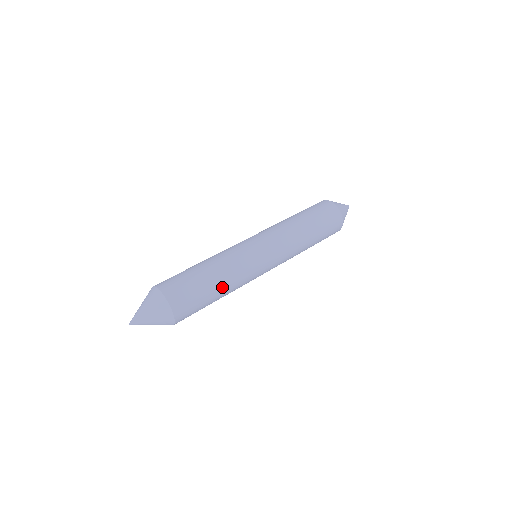
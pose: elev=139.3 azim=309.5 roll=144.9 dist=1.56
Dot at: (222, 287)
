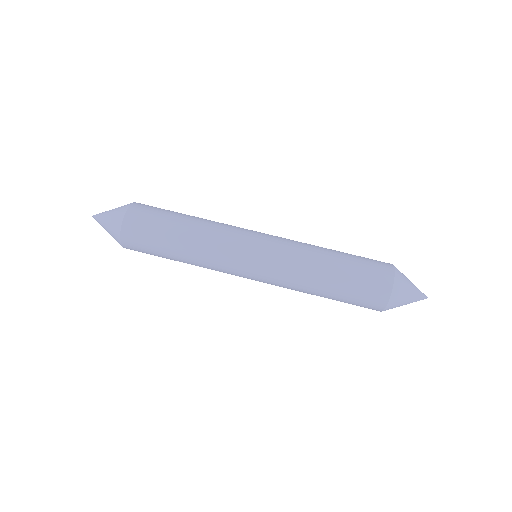
Dot at: (185, 262)
